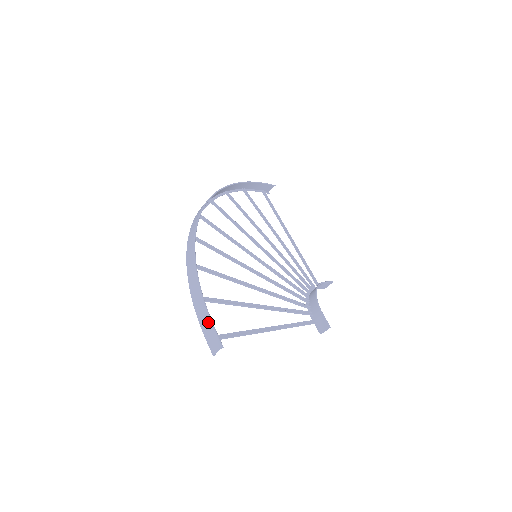
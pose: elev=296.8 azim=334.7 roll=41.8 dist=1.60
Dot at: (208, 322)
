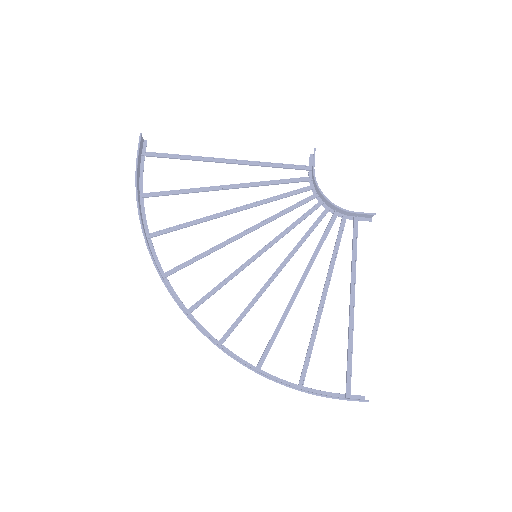
Dot at: occluded
